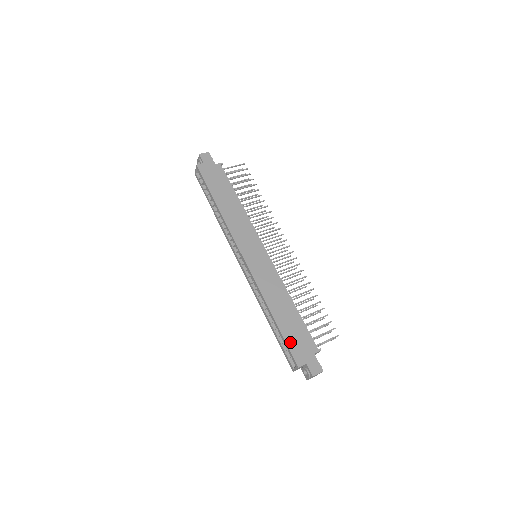
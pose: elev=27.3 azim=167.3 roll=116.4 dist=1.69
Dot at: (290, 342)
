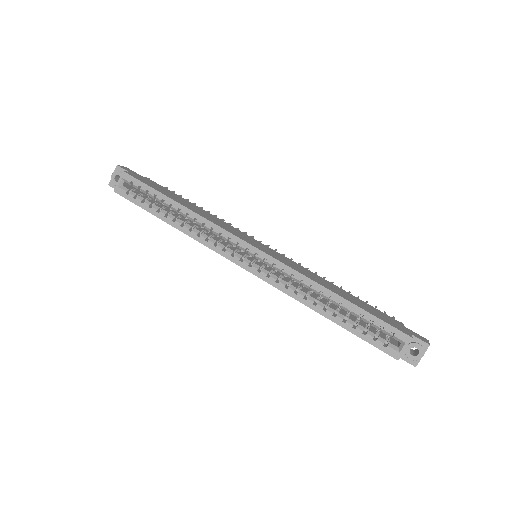
Dot at: (378, 316)
